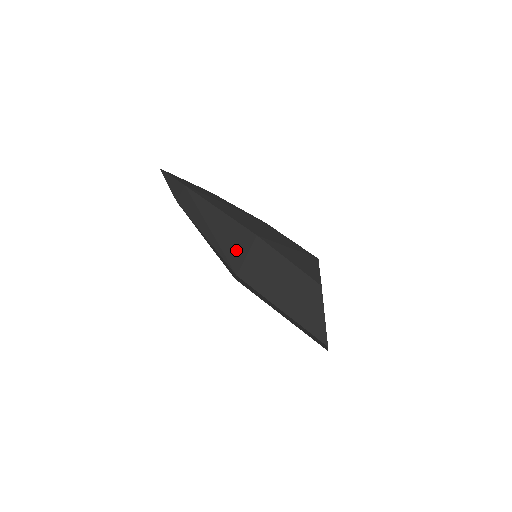
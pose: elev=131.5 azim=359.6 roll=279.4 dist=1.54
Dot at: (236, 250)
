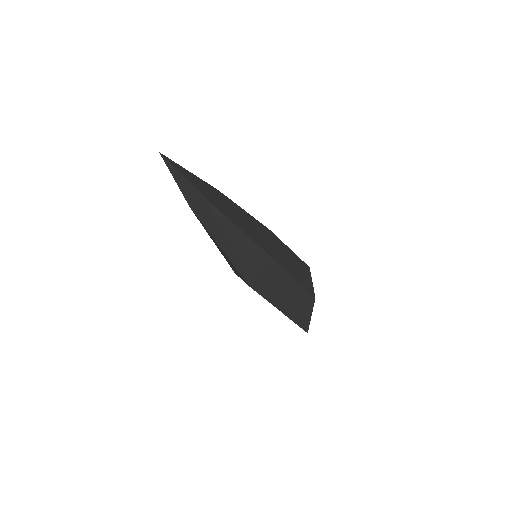
Dot at: (253, 268)
